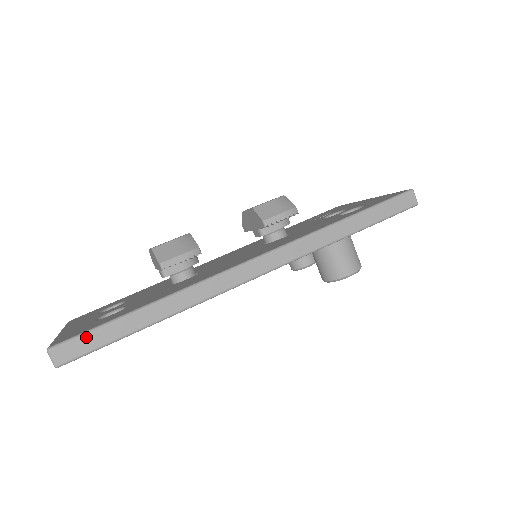
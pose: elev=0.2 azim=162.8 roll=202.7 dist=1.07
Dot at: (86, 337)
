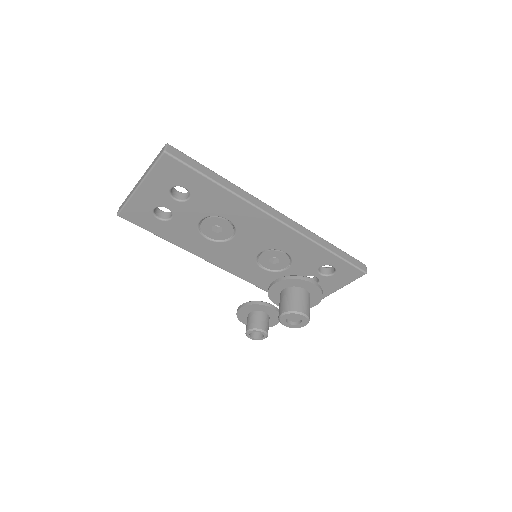
Dot at: (187, 157)
